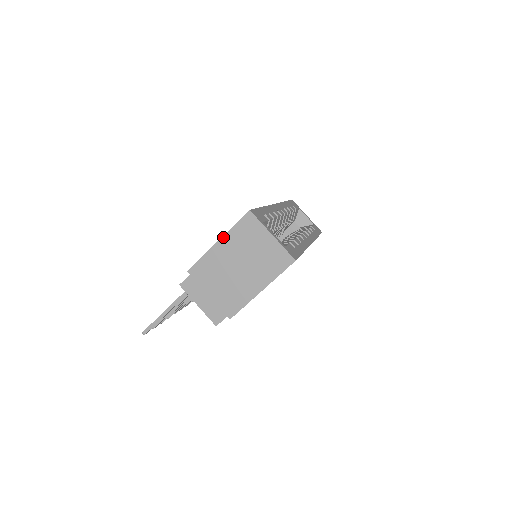
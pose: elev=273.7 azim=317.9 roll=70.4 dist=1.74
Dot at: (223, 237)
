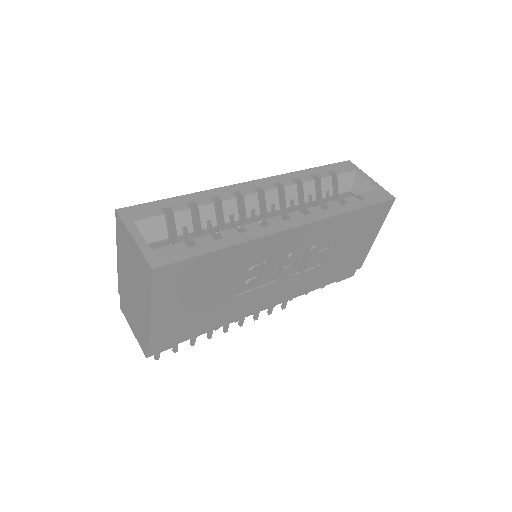
Dot at: (117, 248)
